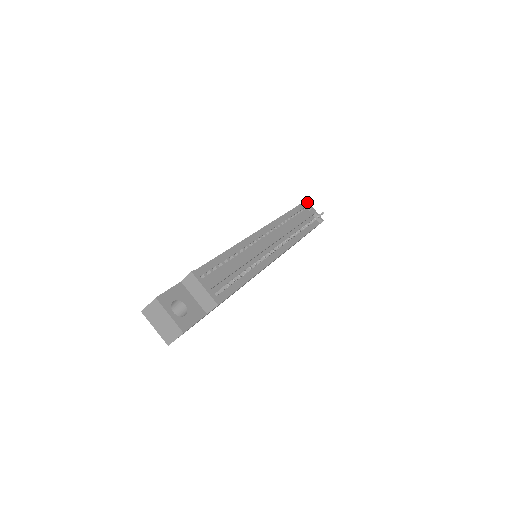
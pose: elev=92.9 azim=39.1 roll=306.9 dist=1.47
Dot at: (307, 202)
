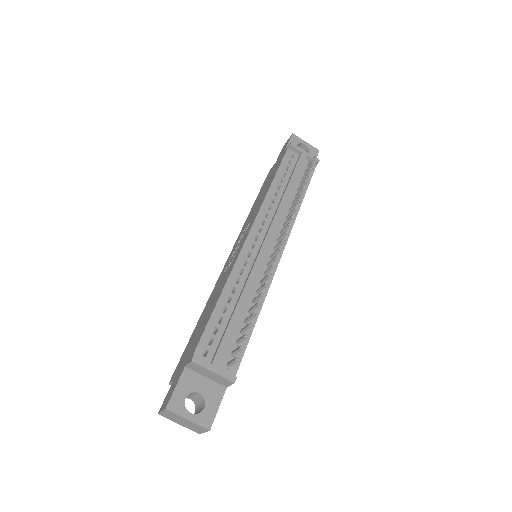
Dot at: (293, 146)
